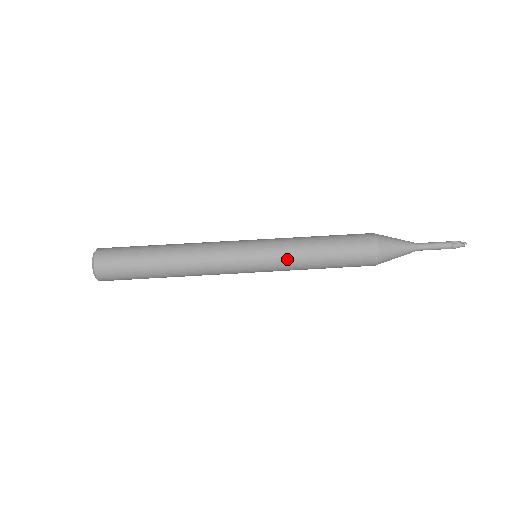
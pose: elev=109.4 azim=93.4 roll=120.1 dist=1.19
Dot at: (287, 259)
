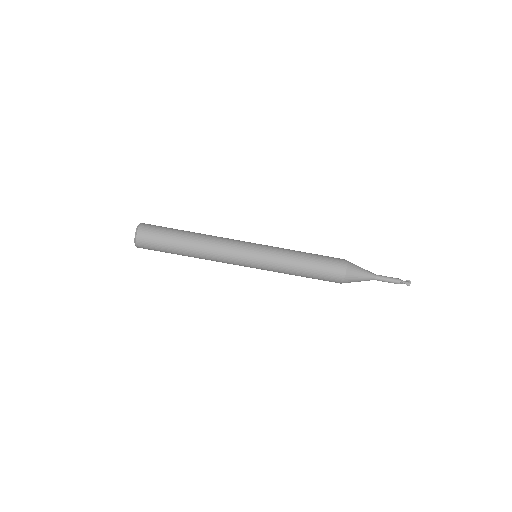
Dot at: occluded
